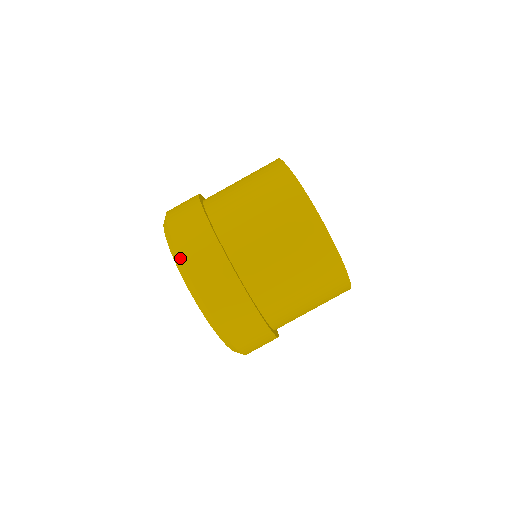
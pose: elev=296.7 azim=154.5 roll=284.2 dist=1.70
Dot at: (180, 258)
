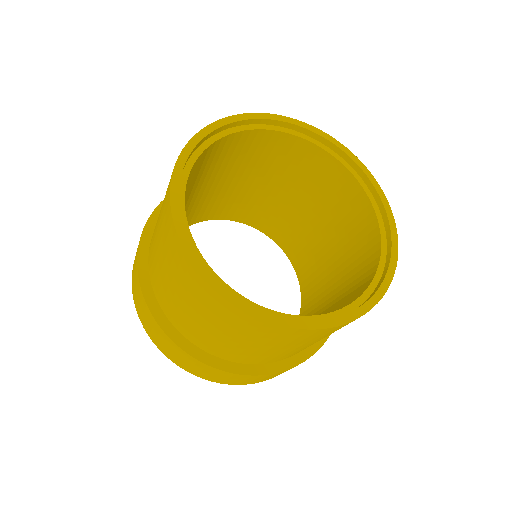
Dot at: (185, 370)
